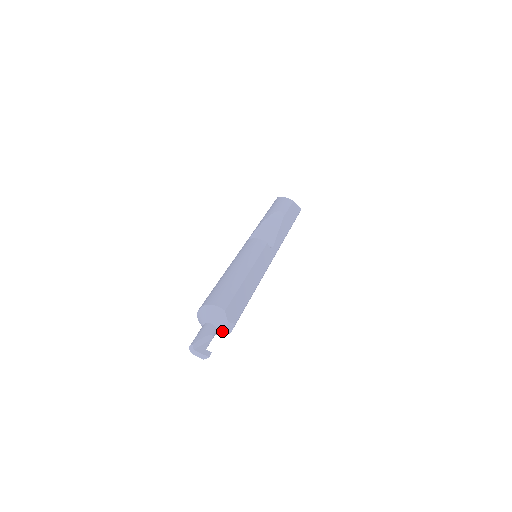
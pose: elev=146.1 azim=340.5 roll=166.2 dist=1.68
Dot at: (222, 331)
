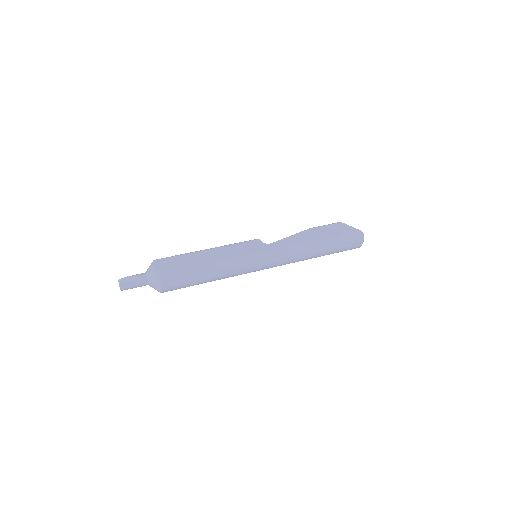
Dot at: (152, 278)
